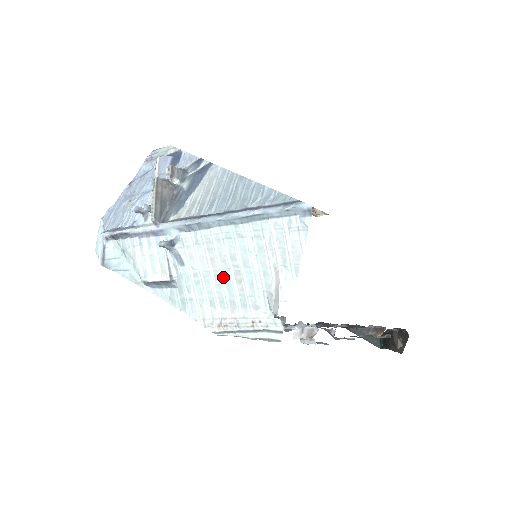
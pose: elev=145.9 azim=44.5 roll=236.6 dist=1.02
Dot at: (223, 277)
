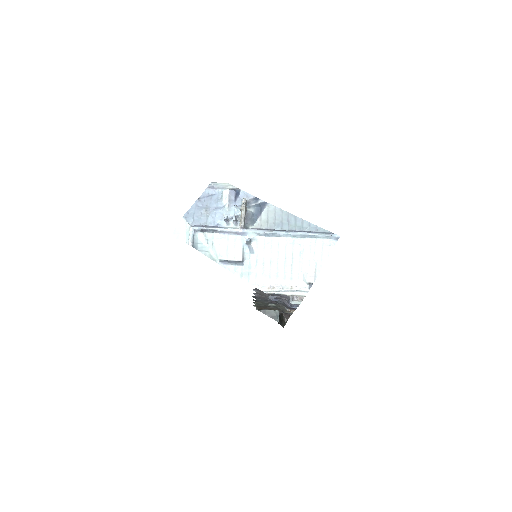
Dot at: (279, 262)
